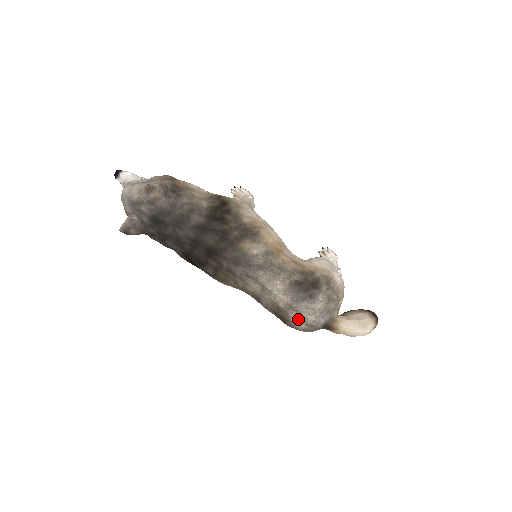
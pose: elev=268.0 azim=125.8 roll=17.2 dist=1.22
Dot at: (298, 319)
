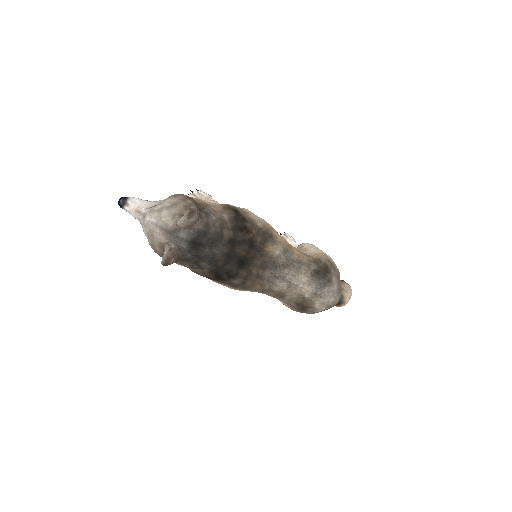
Dot at: (321, 304)
